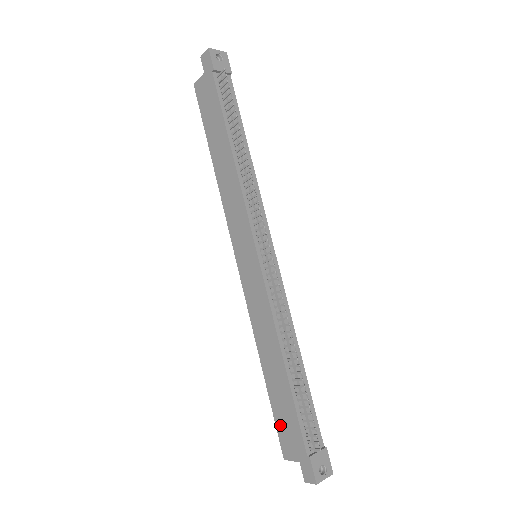
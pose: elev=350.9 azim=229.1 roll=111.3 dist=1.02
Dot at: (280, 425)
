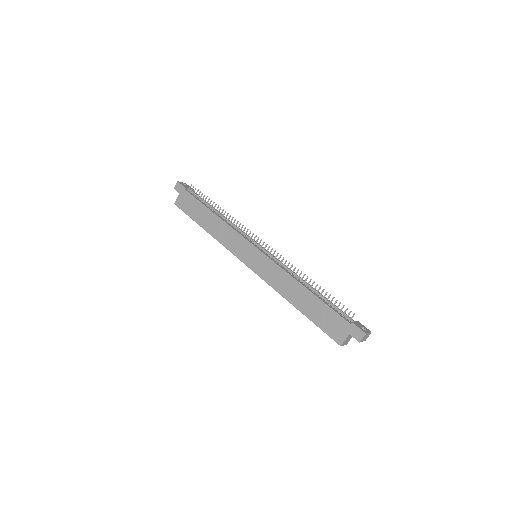
Dot at: (325, 327)
